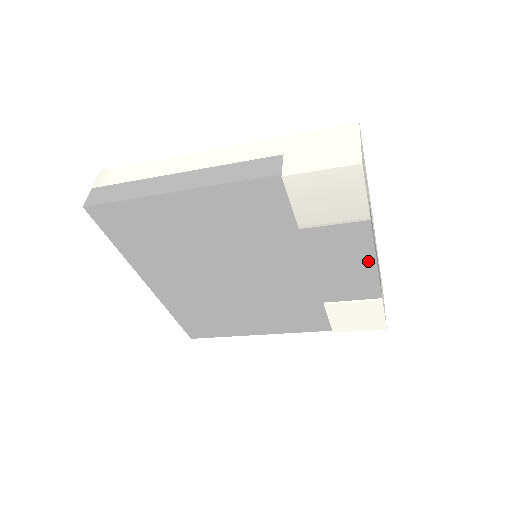
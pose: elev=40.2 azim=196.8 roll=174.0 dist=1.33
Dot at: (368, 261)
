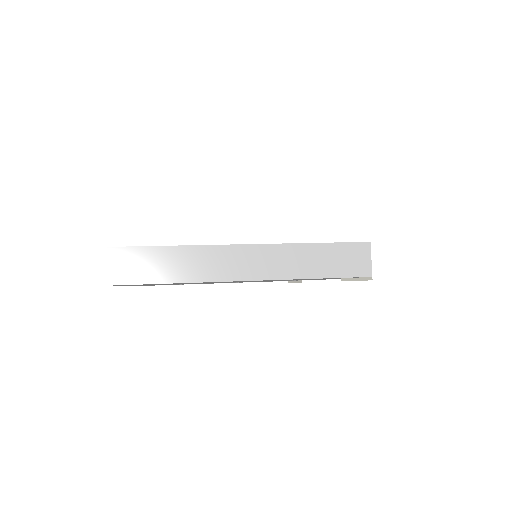
Dot at: occluded
